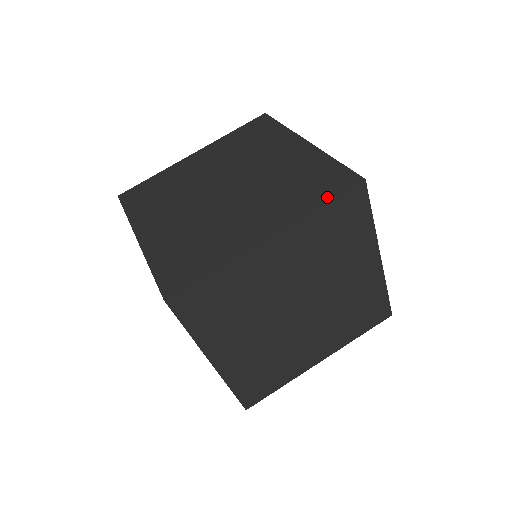
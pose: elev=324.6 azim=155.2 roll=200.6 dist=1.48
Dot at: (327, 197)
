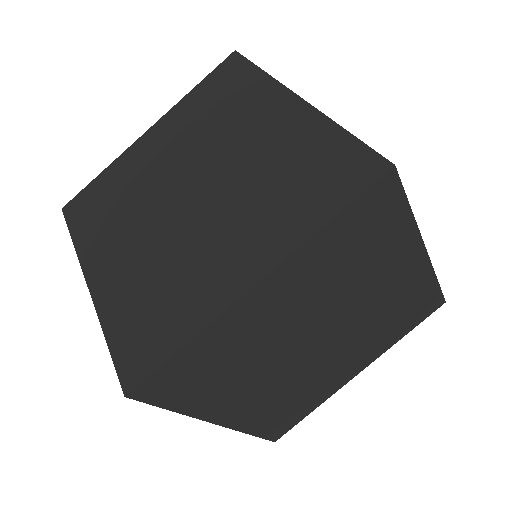
Dot at: (337, 204)
